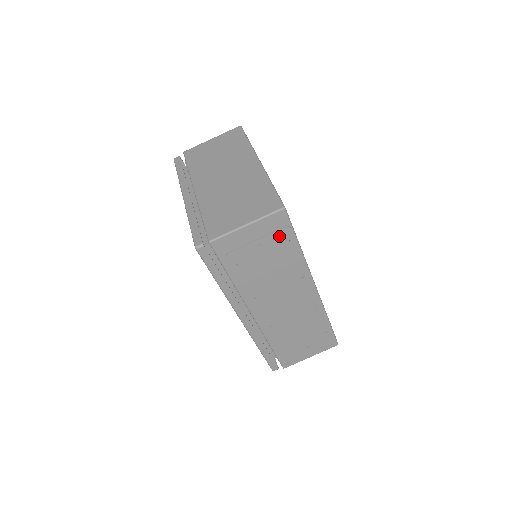
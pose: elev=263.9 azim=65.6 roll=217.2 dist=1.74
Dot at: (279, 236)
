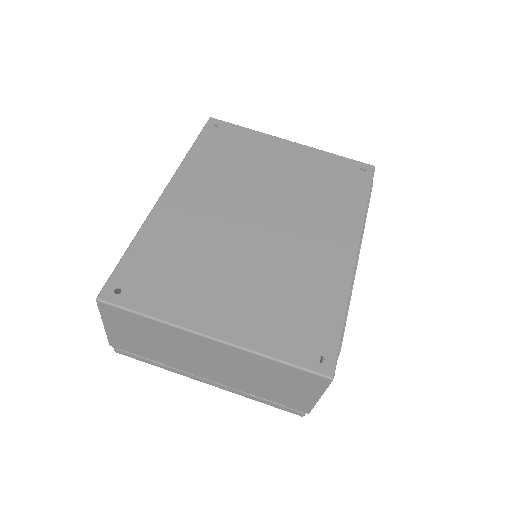
Dot at: occluded
